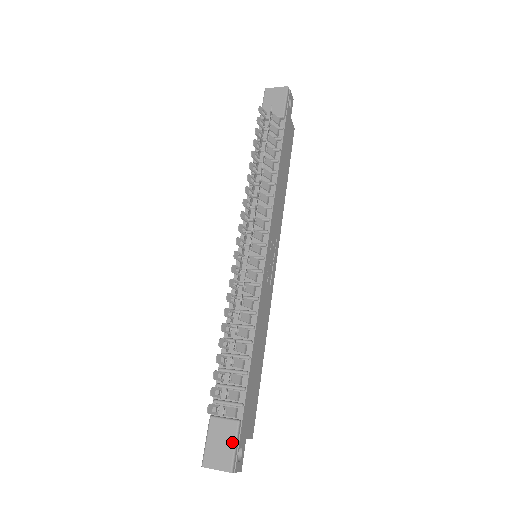
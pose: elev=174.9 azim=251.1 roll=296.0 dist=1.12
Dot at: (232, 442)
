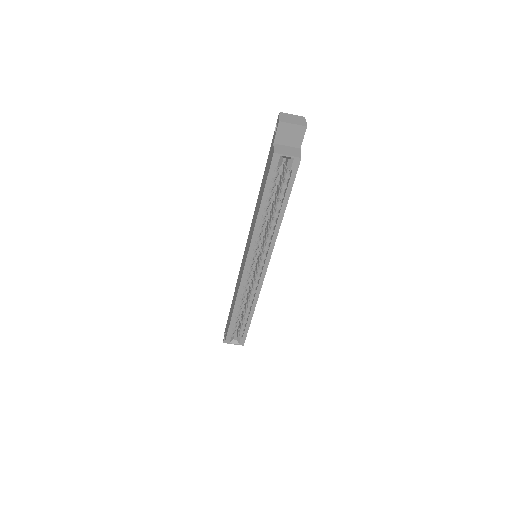
Dot at: occluded
